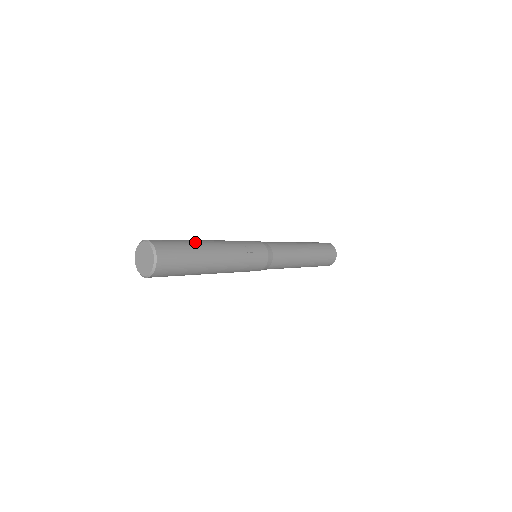
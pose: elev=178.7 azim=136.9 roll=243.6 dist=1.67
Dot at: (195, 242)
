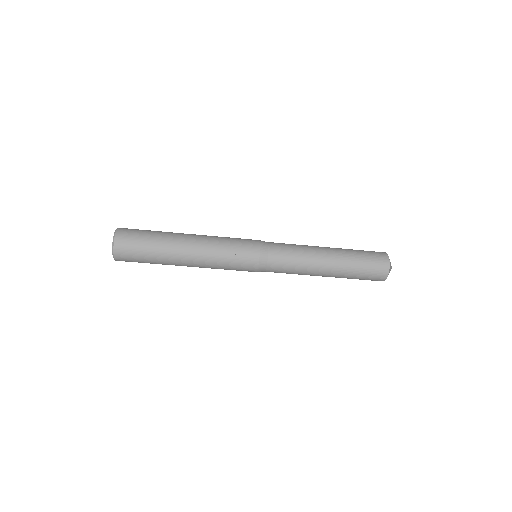
Dot at: (166, 236)
